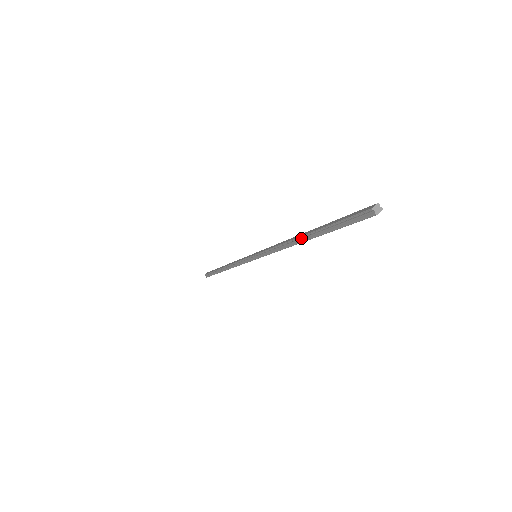
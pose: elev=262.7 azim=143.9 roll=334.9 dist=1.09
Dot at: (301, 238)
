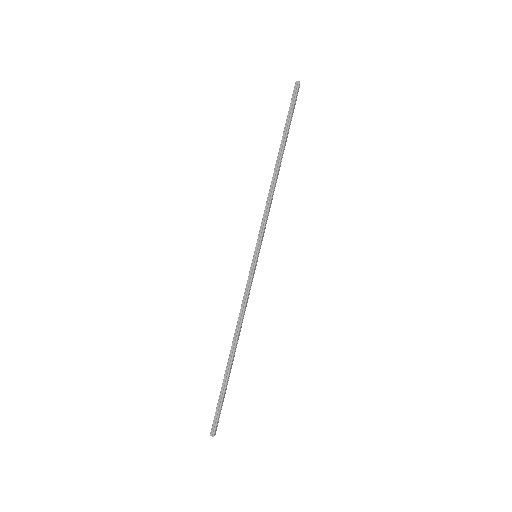
Dot at: (277, 162)
